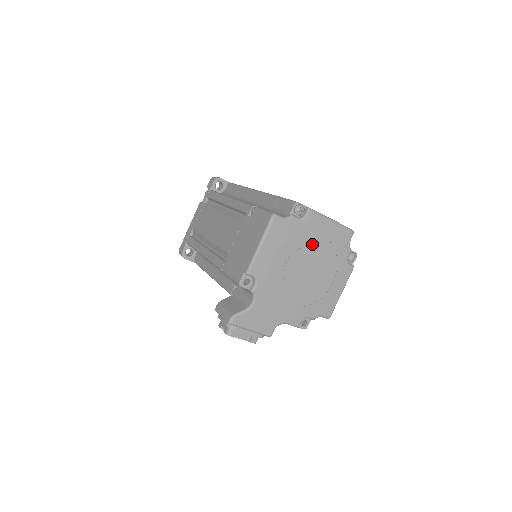
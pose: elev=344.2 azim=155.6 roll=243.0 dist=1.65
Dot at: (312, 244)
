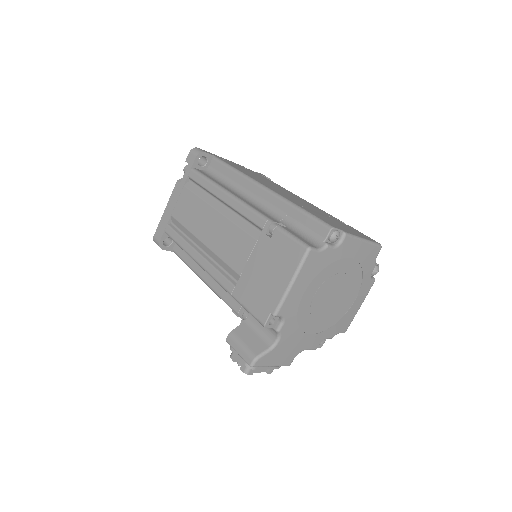
Dot at: (342, 270)
